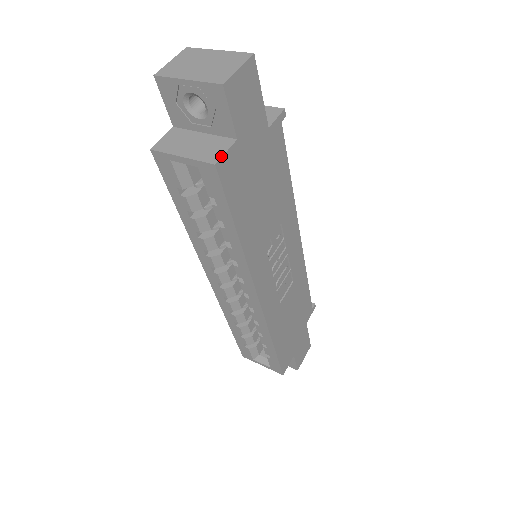
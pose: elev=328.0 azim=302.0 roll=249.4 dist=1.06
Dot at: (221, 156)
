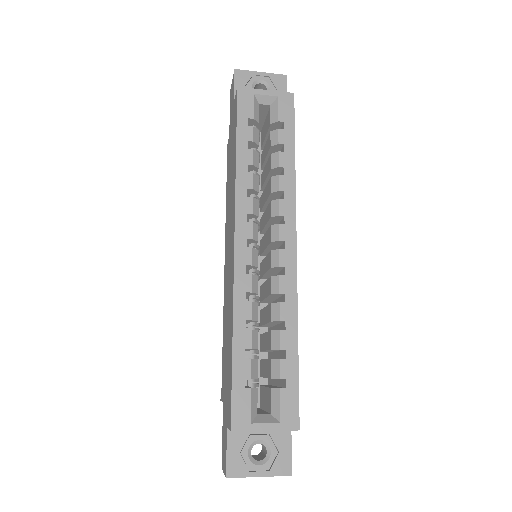
Dot at: occluded
